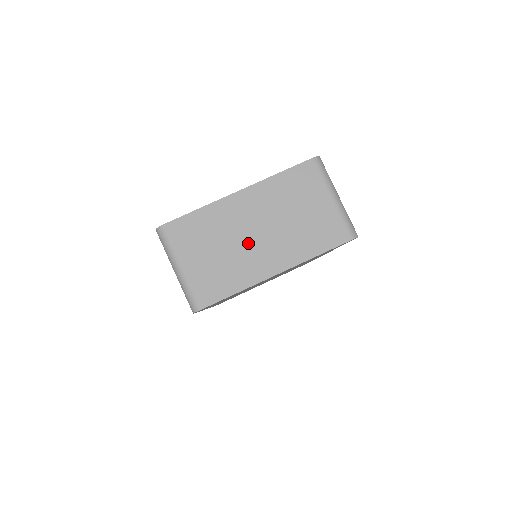
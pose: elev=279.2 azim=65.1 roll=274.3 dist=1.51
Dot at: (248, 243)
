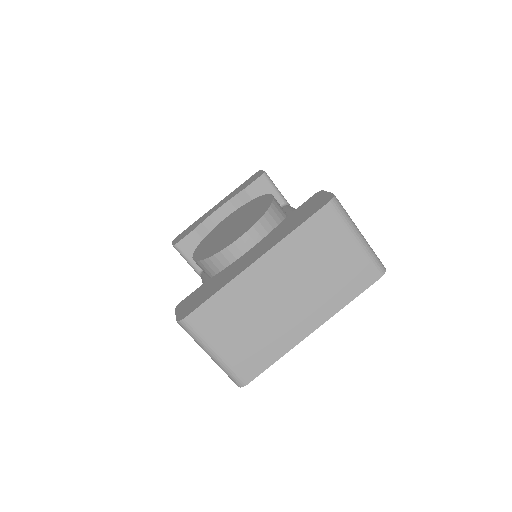
Dot at: (279, 310)
